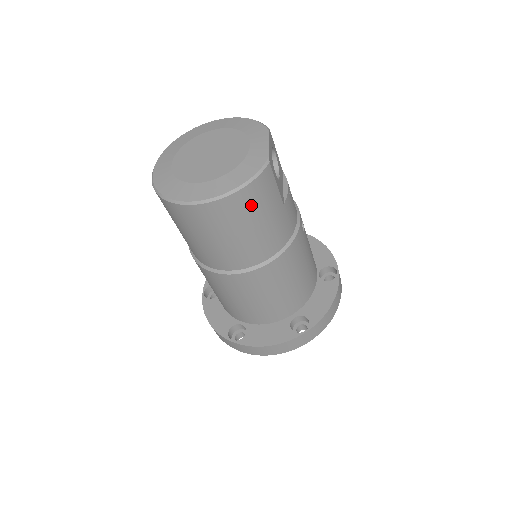
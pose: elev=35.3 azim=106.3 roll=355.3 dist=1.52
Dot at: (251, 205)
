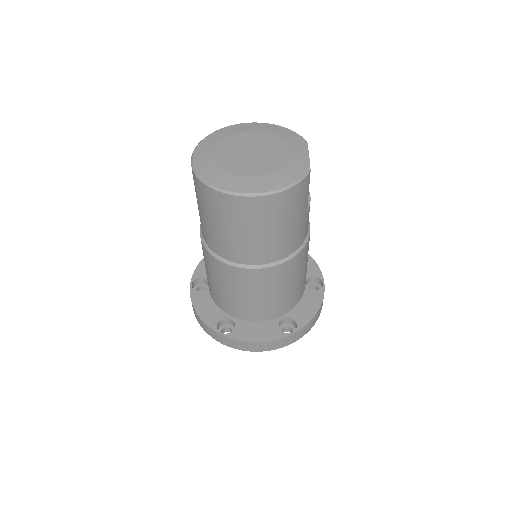
Dot at: (287, 206)
